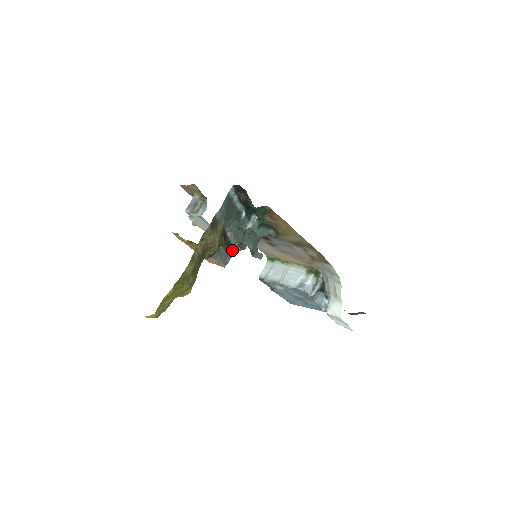
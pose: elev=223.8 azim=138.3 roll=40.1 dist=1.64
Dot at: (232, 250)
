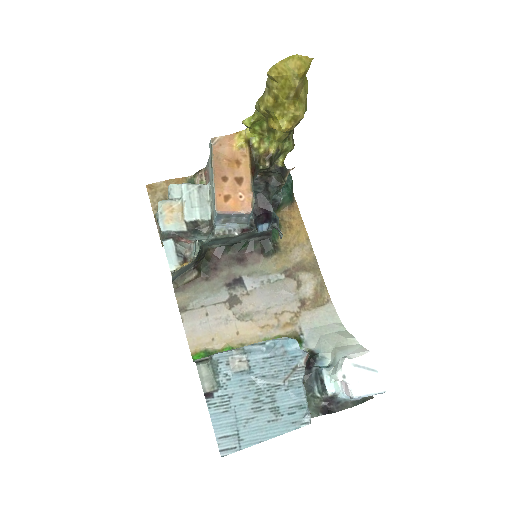
Dot at: (287, 176)
